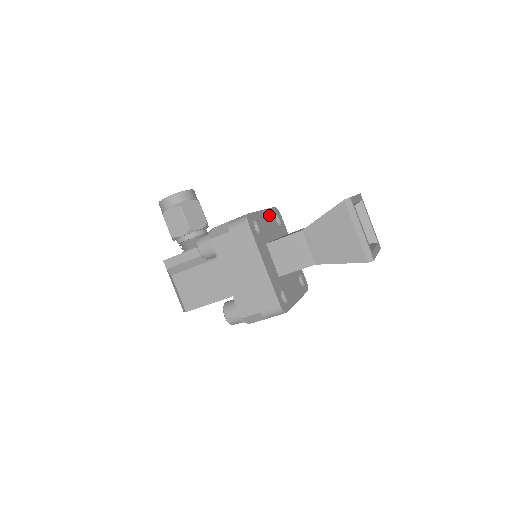
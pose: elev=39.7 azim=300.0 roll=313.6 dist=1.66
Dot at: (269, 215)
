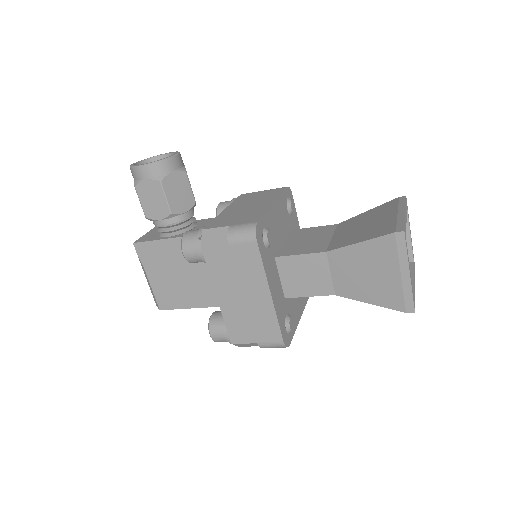
Dot at: (280, 206)
